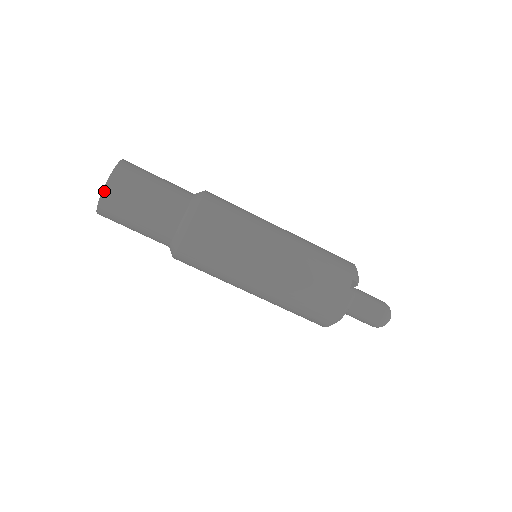
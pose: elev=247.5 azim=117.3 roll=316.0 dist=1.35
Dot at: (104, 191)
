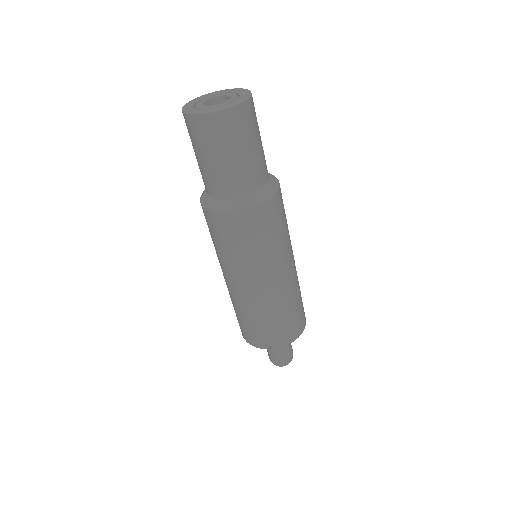
Dot at: (194, 116)
